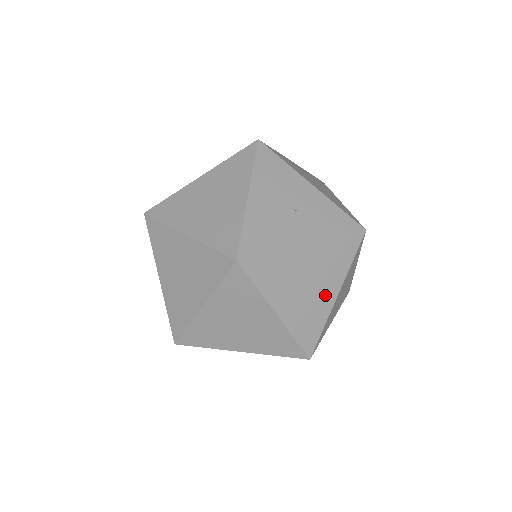
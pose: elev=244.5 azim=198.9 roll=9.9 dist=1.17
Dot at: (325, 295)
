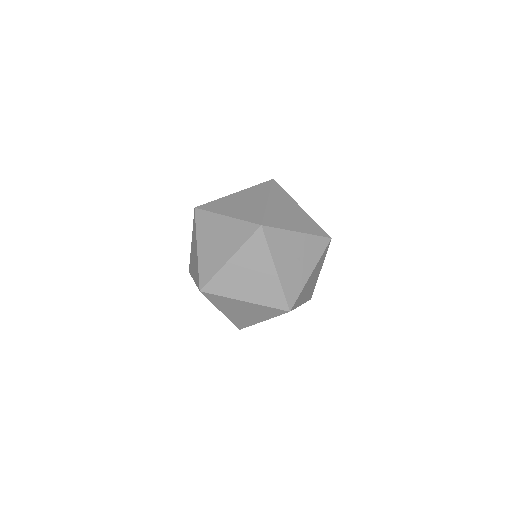
Dot at: occluded
